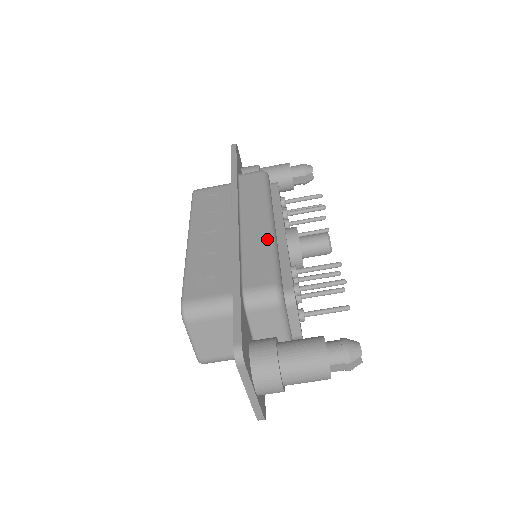
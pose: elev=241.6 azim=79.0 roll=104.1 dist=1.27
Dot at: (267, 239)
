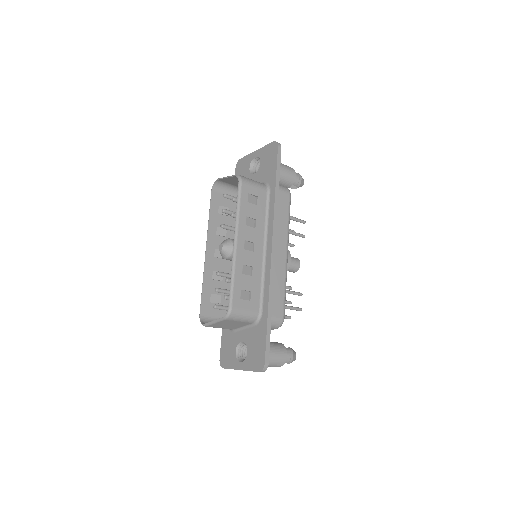
Dot at: (285, 275)
